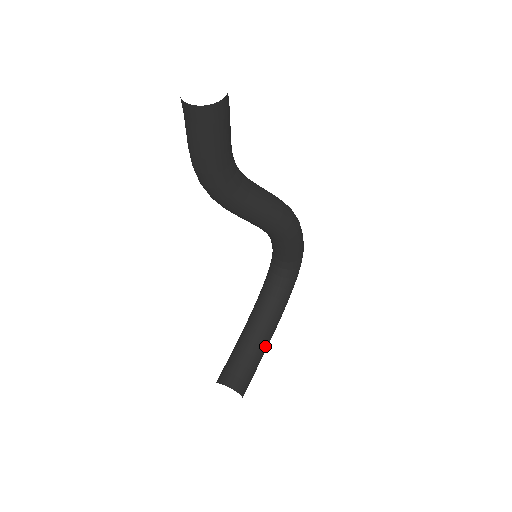
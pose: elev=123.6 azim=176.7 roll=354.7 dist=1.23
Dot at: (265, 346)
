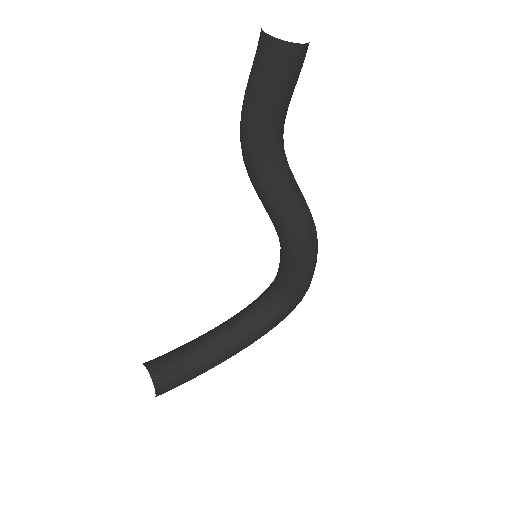
Dot at: (213, 362)
